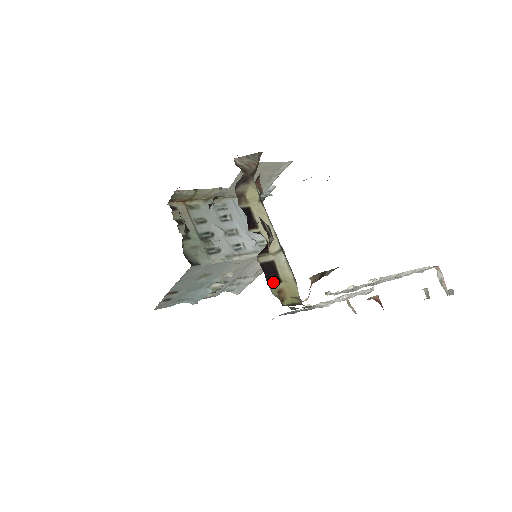
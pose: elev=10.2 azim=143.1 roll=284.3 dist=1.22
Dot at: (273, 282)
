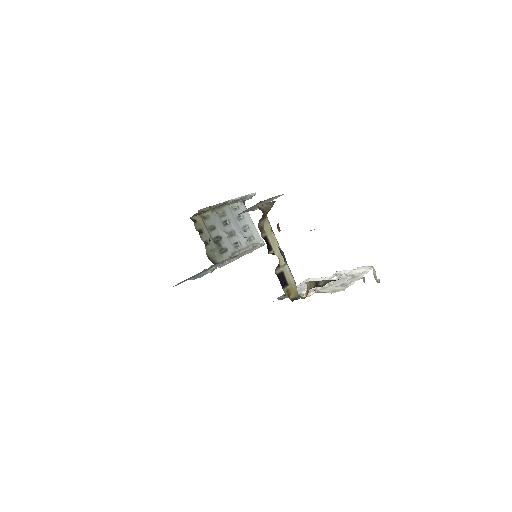
Dot at: (284, 286)
